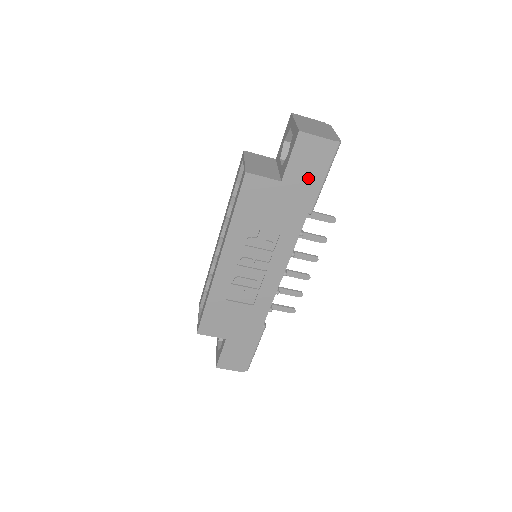
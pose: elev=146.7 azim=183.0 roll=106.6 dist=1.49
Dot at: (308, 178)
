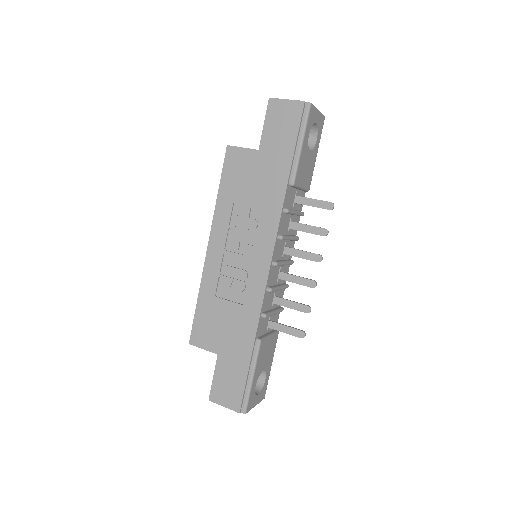
Dot at: (283, 143)
